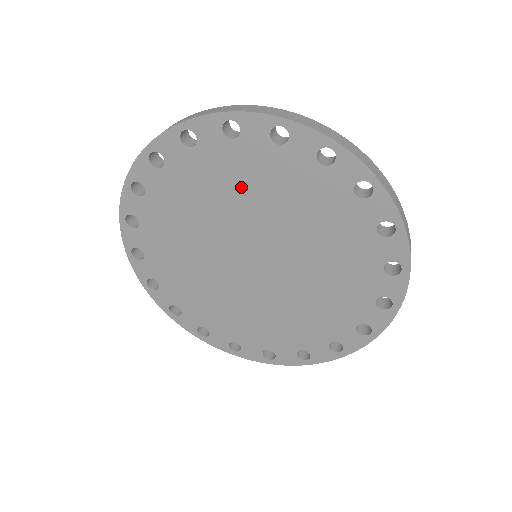
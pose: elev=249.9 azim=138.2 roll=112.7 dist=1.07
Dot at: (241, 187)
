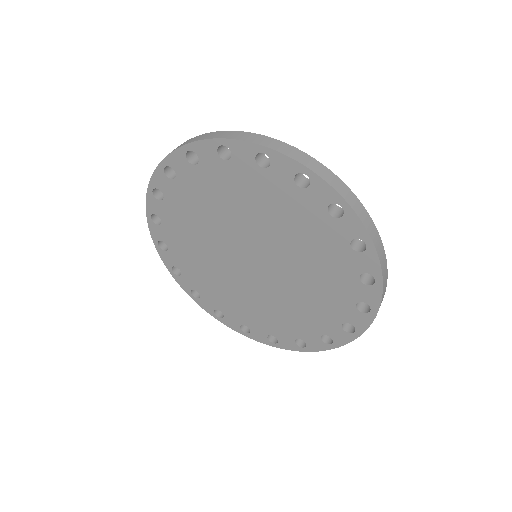
Dot at: (218, 201)
